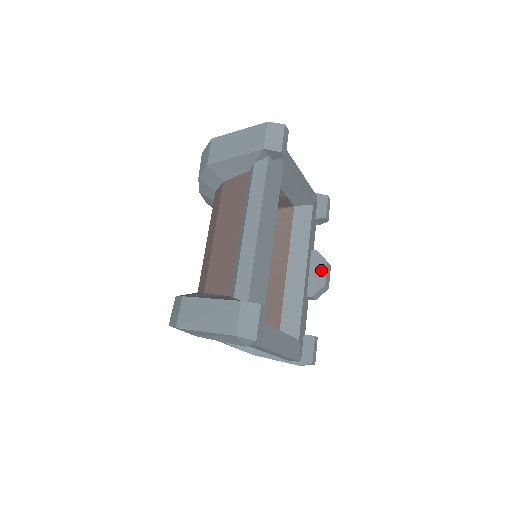
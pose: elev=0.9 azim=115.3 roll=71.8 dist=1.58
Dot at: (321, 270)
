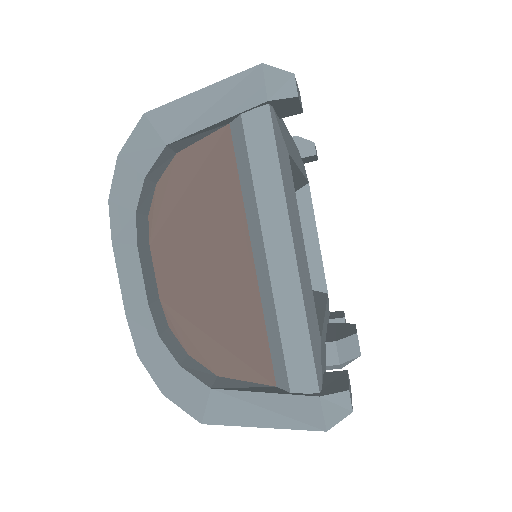
Dot at: (347, 328)
